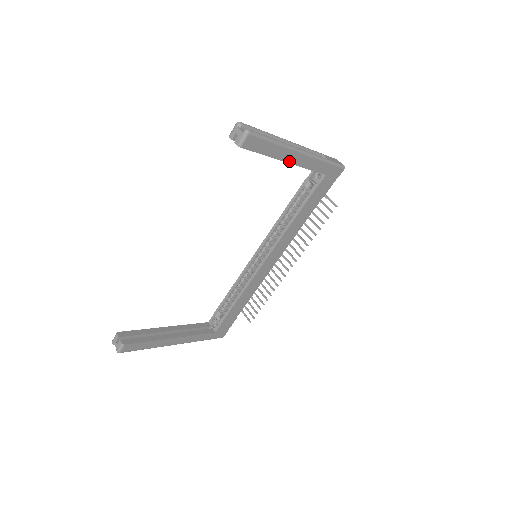
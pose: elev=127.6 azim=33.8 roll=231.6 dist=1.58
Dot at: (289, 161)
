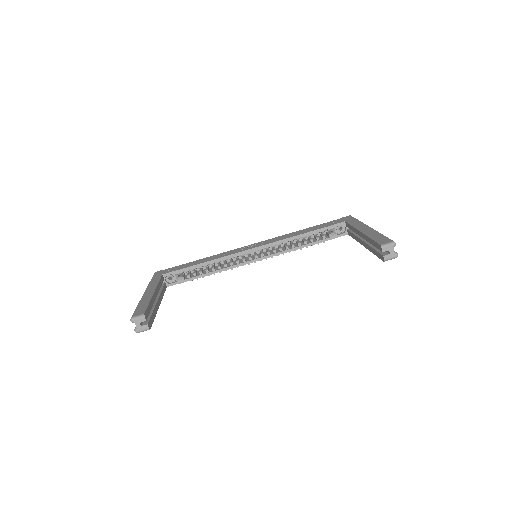
Dot at: occluded
